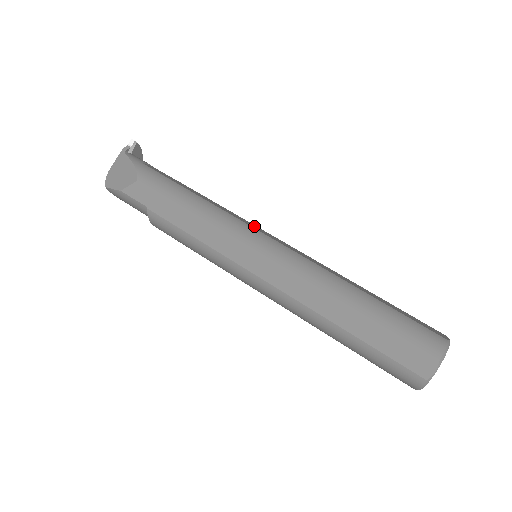
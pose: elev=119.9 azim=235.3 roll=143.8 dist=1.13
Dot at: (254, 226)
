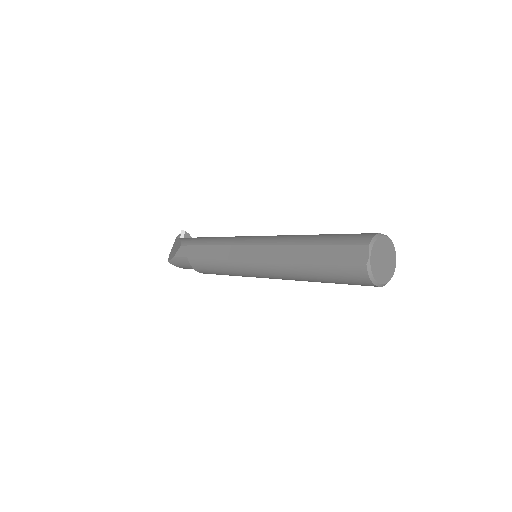
Dot at: occluded
